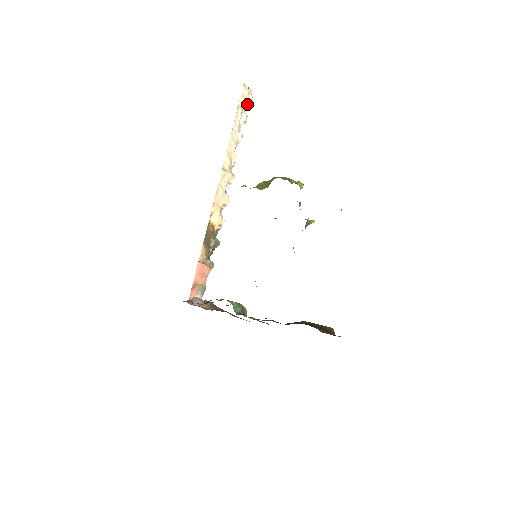
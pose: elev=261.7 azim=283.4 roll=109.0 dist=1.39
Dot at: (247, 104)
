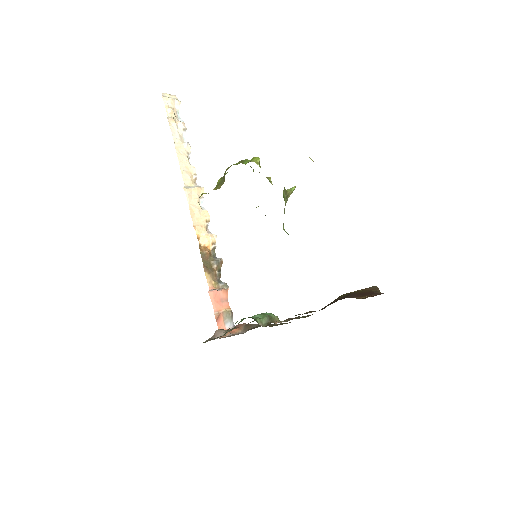
Dot at: (178, 111)
